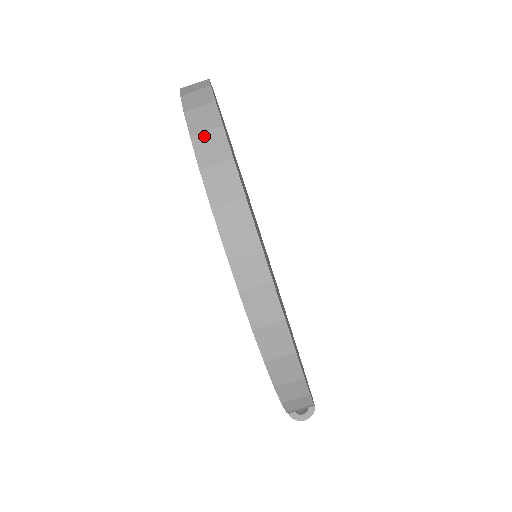
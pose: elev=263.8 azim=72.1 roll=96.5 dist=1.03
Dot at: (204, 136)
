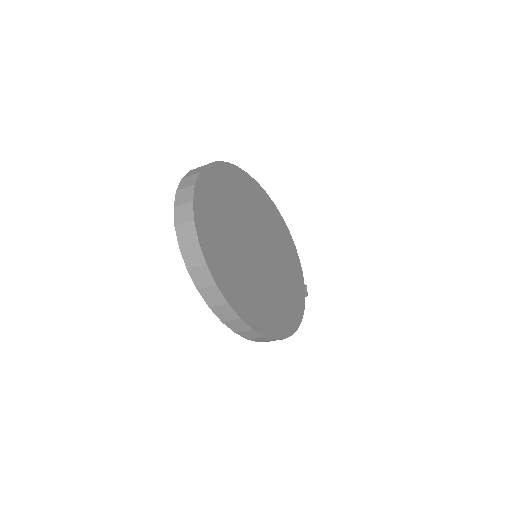
Dot at: (206, 290)
